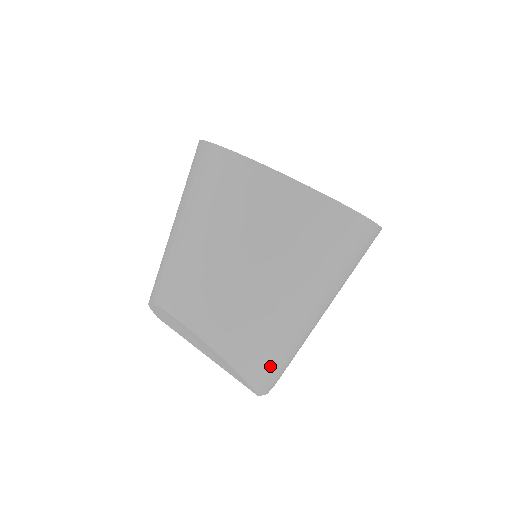
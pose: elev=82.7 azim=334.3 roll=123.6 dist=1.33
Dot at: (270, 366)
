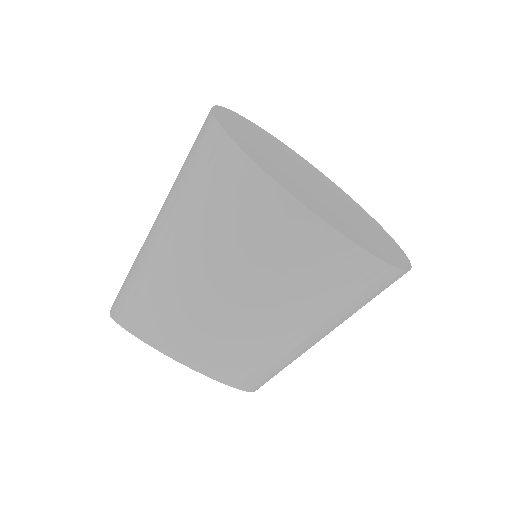
Dot at: occluded
